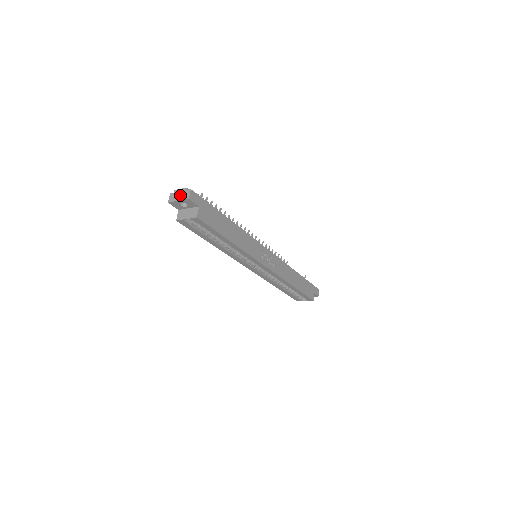
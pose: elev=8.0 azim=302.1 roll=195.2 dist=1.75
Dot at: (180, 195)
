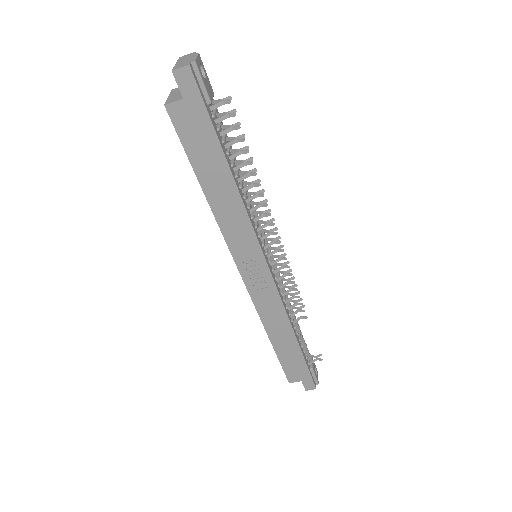
Dot at: (185, 60)
